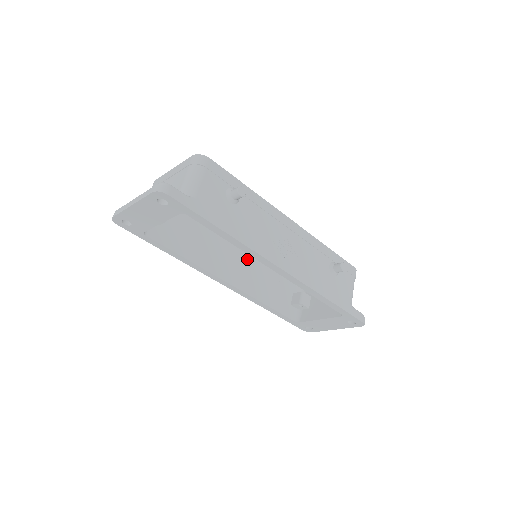
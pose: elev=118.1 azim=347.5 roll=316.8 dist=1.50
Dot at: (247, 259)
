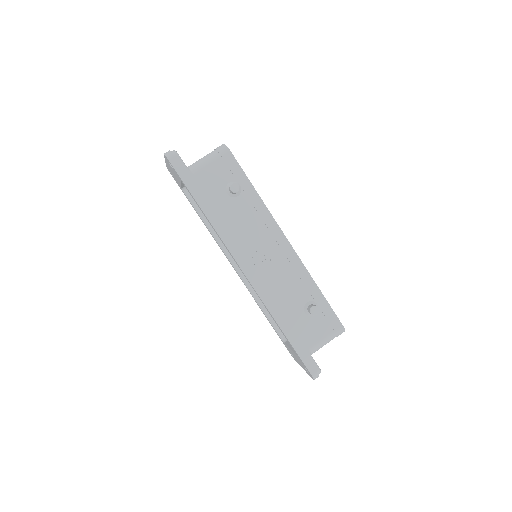
Dot at: occluded
